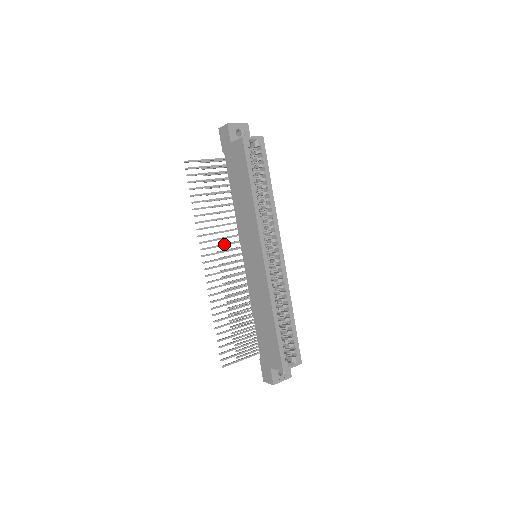
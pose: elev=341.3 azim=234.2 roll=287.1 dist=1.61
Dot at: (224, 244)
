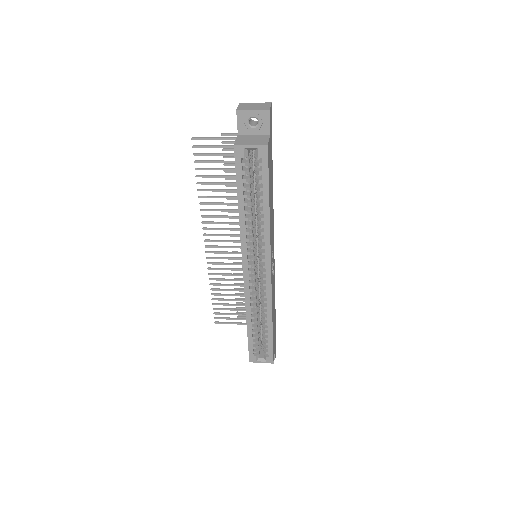
Dot at: (231, 229)
